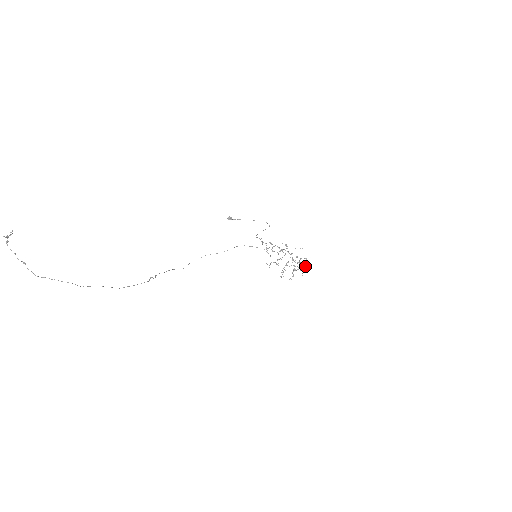
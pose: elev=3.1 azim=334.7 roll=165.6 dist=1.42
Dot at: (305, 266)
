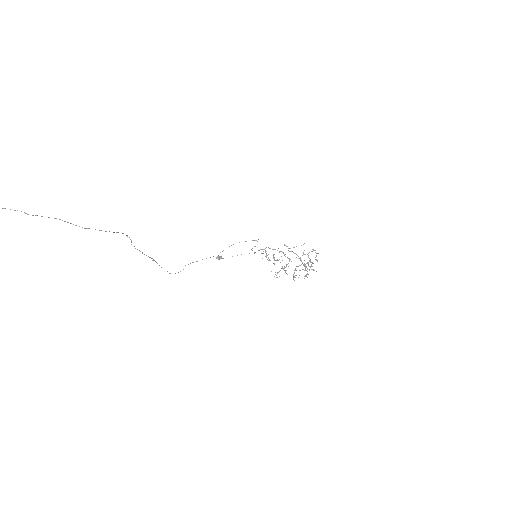
Dot at: (316, 259)
